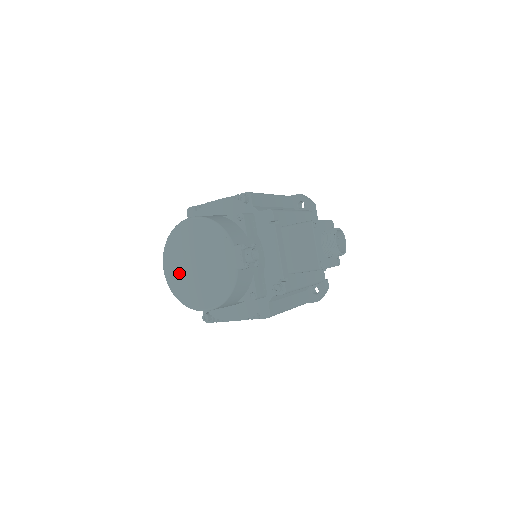
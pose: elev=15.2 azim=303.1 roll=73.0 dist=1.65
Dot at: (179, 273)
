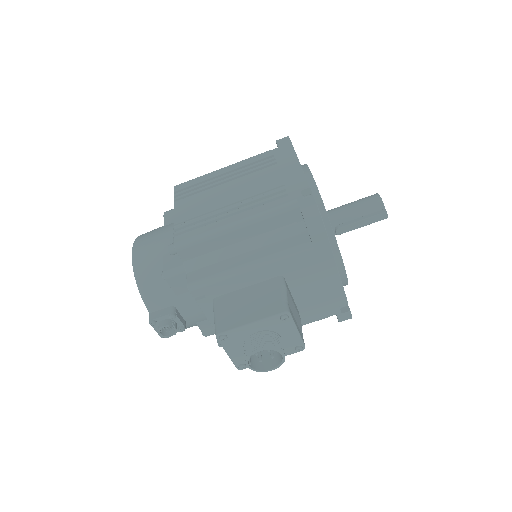
Dot at: occluded
